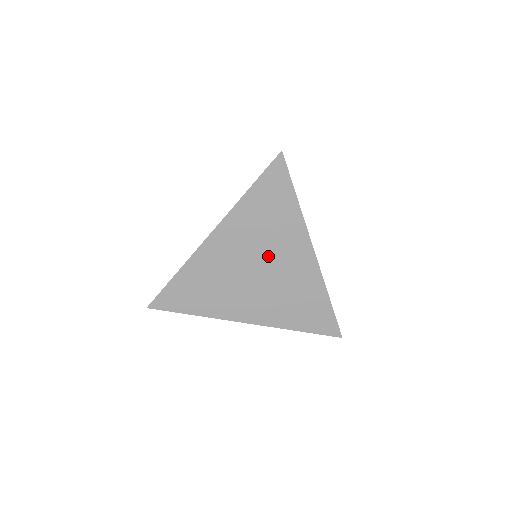
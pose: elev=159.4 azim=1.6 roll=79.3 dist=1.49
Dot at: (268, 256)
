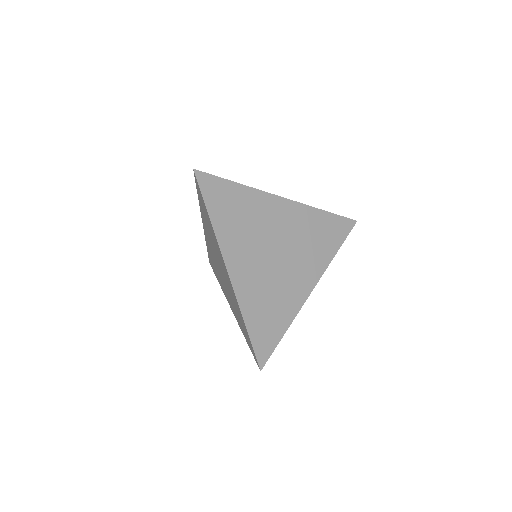
Dot at: (292, 255)
